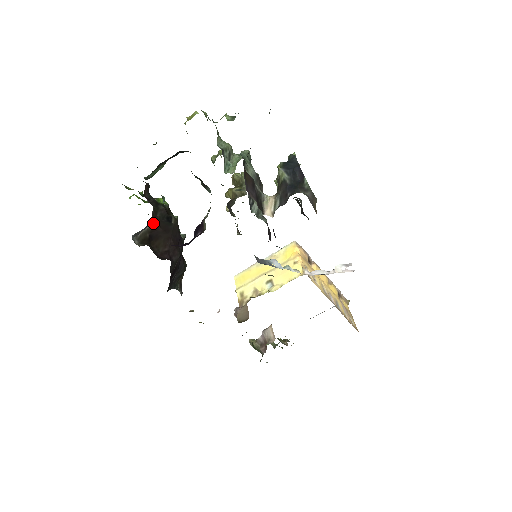
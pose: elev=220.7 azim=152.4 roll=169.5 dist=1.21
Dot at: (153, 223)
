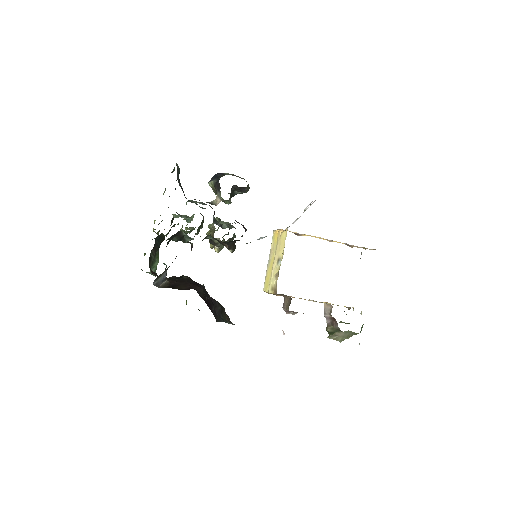
Dot at: (168, 280)
